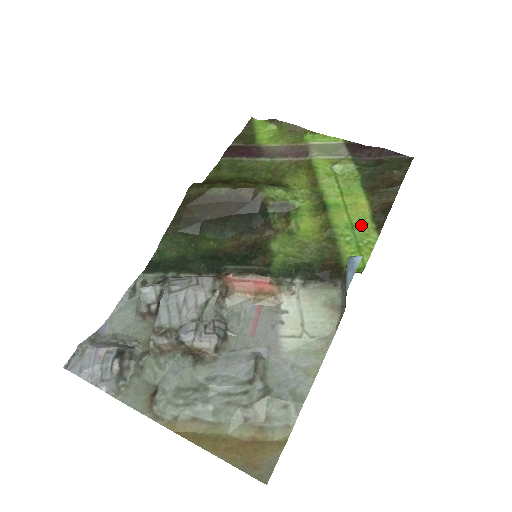
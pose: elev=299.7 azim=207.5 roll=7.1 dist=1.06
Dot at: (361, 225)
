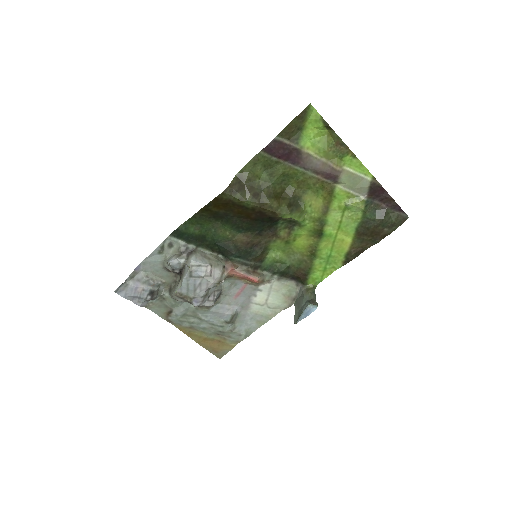
Dot at: (336, 256)
